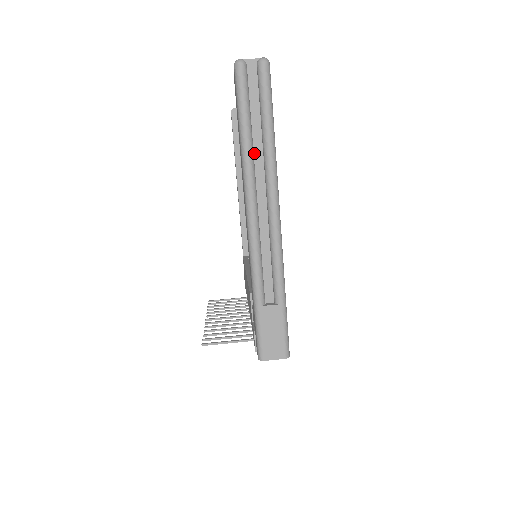
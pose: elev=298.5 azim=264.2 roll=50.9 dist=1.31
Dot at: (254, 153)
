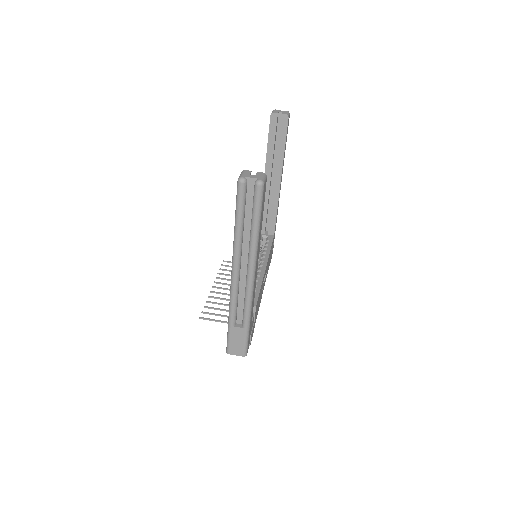
Dot at: (243, 237)
